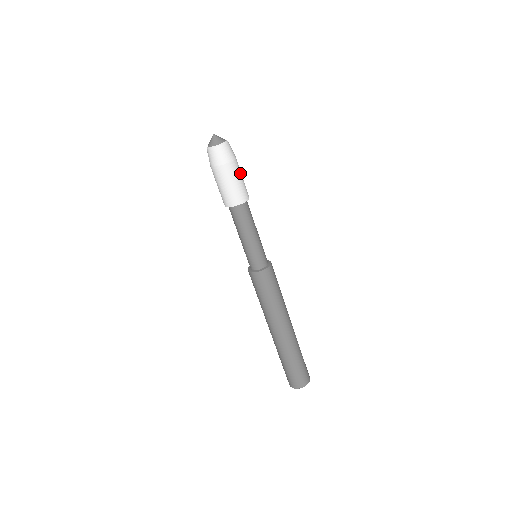
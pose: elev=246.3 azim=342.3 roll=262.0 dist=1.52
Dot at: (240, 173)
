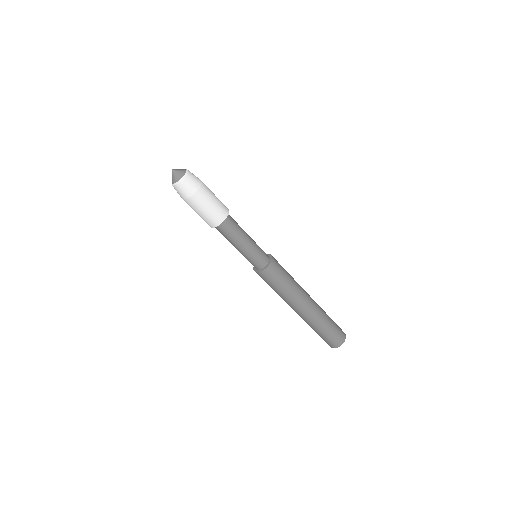
Dot at: (211, 193)
